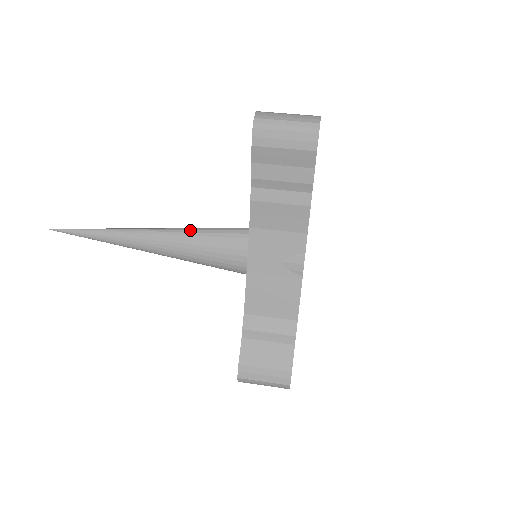
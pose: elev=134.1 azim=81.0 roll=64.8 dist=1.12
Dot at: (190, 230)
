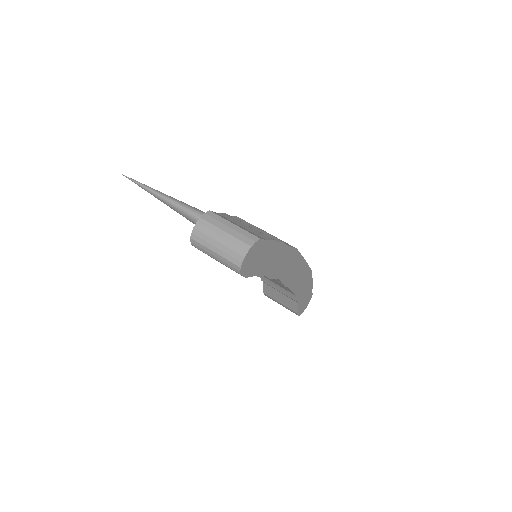
Dot at: occluded
